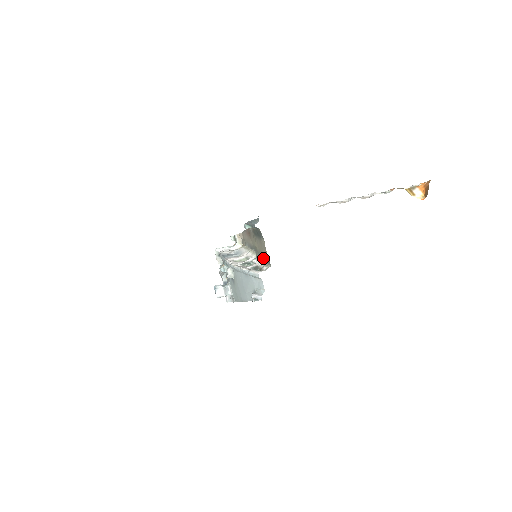
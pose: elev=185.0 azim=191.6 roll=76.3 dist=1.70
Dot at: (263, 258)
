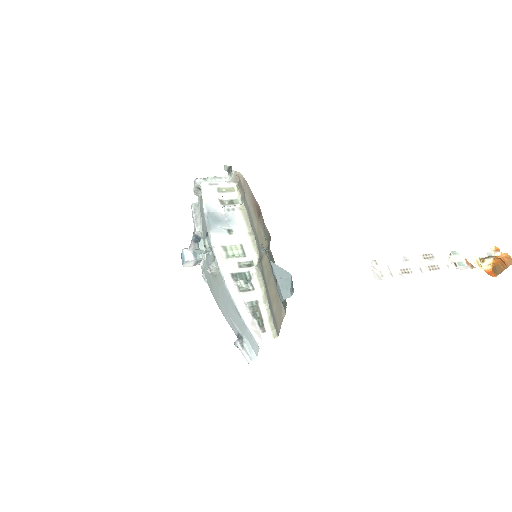
Dot at: (269, 302)
